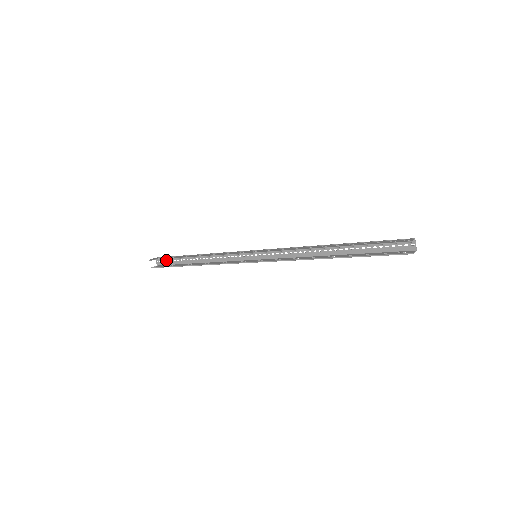
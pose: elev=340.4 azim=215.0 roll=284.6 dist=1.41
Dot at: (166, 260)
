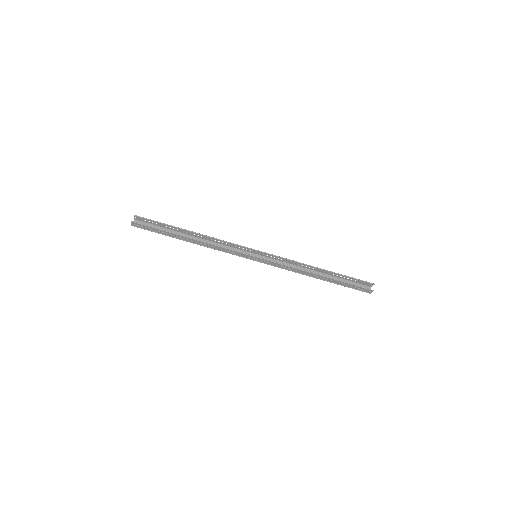
Dot at: occluded
